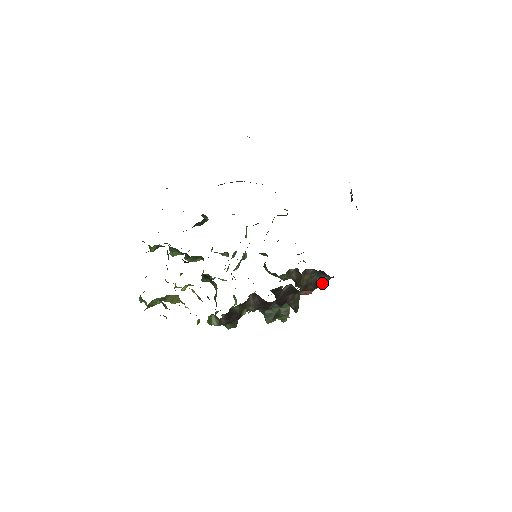
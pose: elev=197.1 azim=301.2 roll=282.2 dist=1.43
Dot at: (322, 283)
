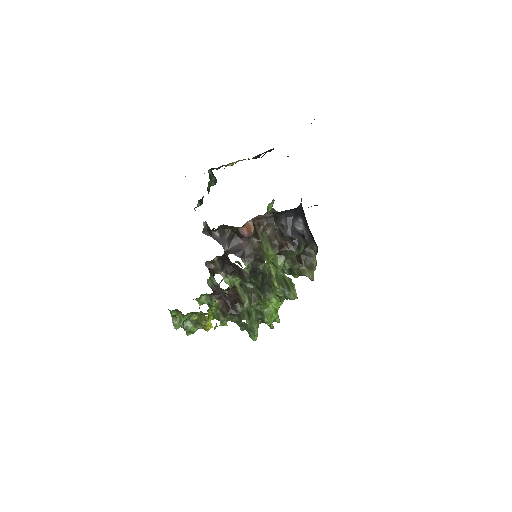
Dot at: (286, 229)
